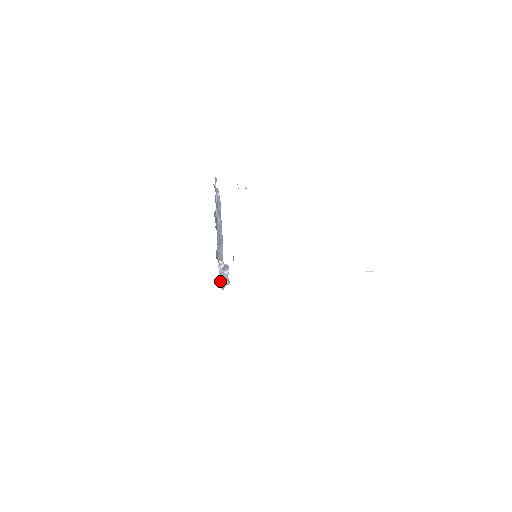
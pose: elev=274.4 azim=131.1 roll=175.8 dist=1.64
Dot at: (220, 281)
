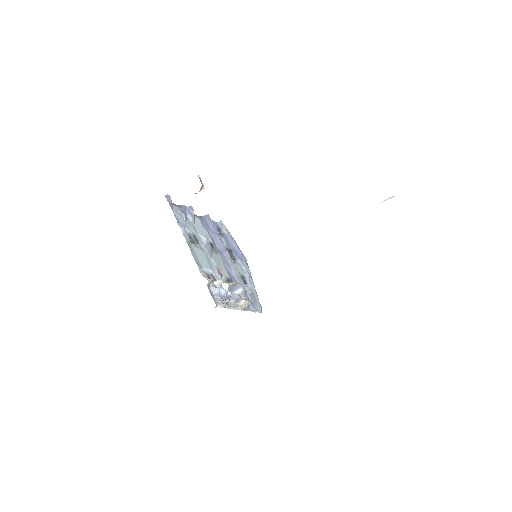
Dot at: (219, 304)
